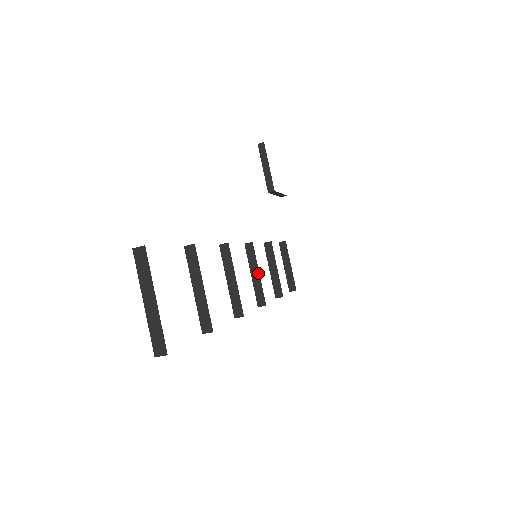
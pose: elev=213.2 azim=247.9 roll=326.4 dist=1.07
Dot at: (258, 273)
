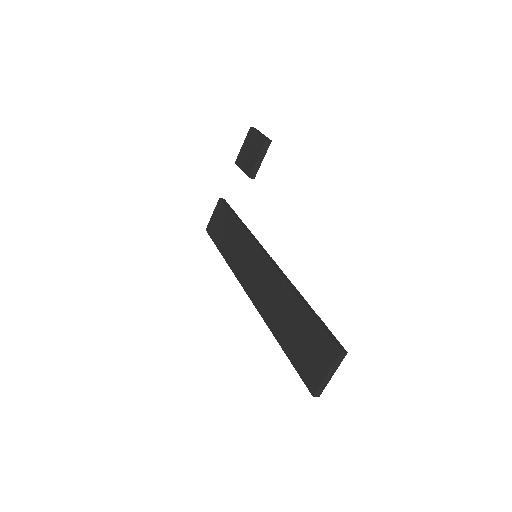
Dot at: occluded
